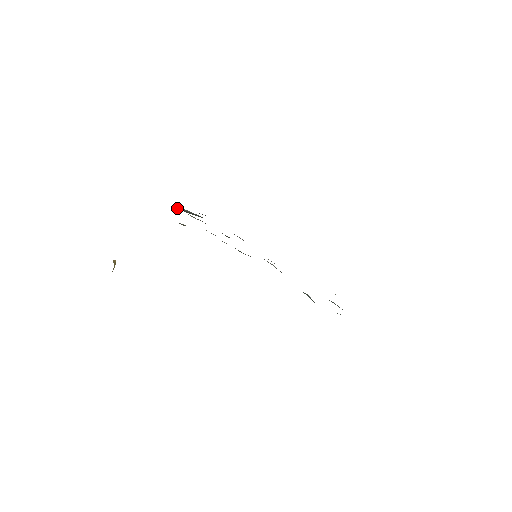
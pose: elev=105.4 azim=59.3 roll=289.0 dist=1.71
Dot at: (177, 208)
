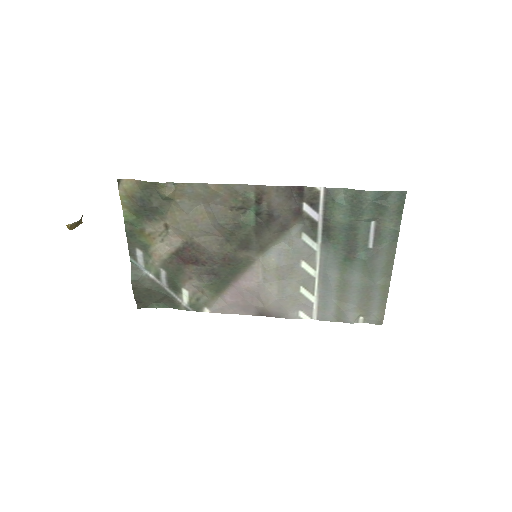
Dot at: (131, 278)
